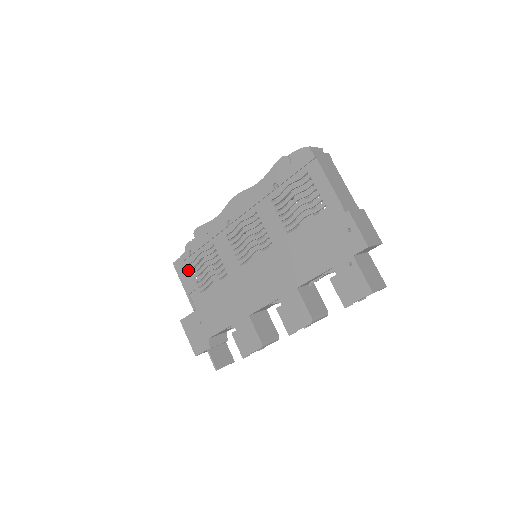
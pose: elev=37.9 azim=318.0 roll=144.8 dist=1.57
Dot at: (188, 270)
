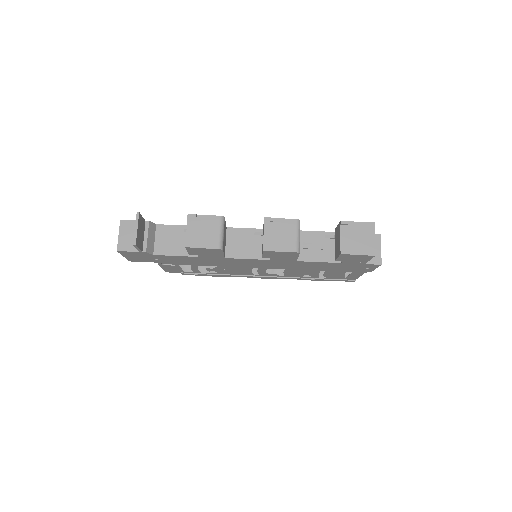
Dot at: occluded
